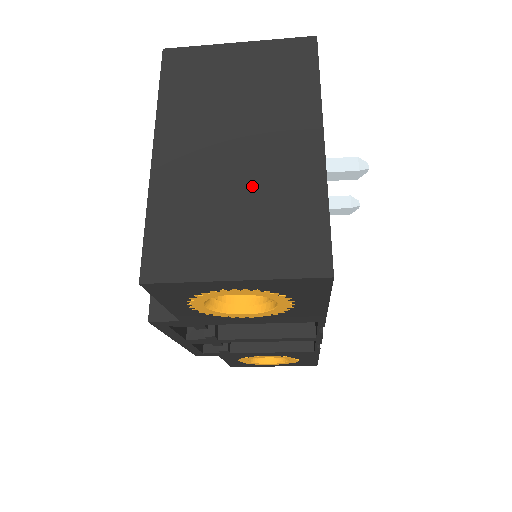
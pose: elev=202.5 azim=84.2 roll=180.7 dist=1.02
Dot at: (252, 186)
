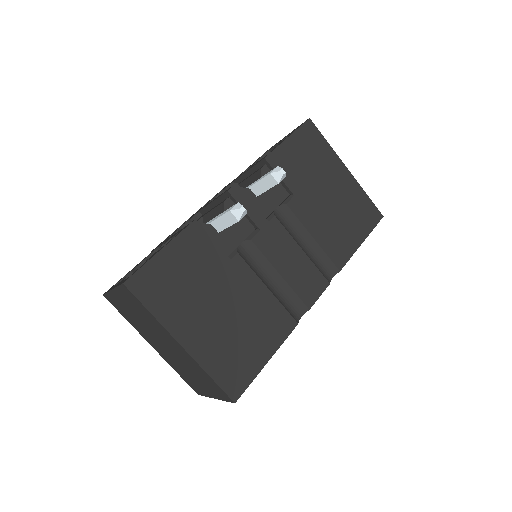
Dot at: (184, 364)
